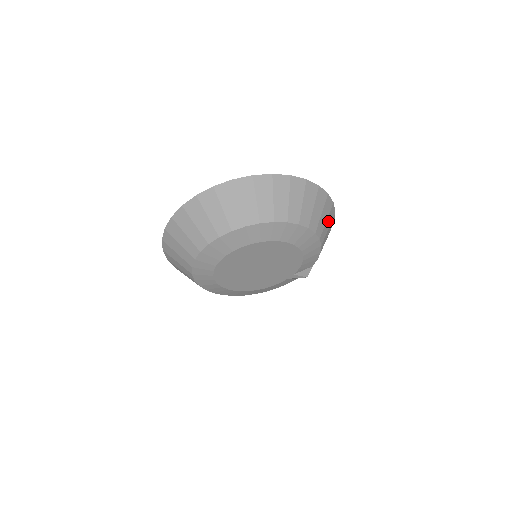
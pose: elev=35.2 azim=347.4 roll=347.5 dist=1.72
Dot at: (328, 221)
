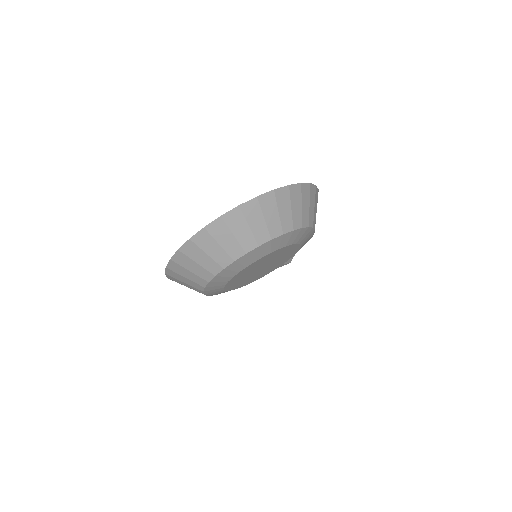
Dot at: occluded
